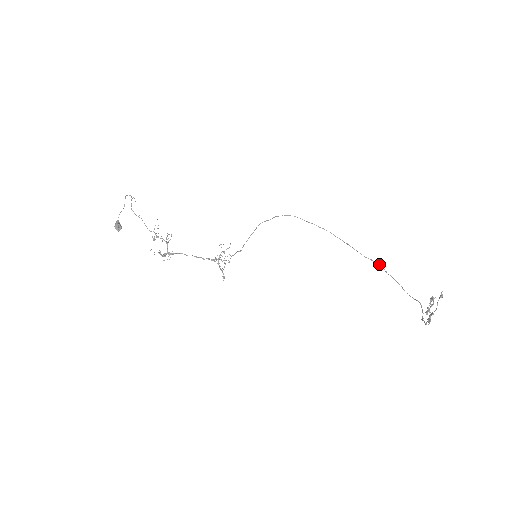
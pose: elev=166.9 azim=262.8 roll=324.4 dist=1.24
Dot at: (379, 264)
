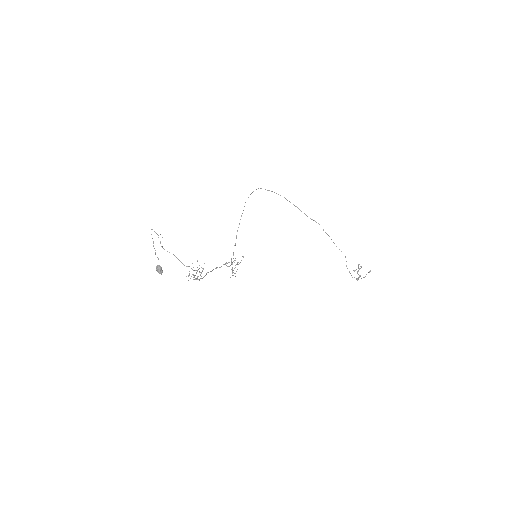
Dot at: (319, 224)
